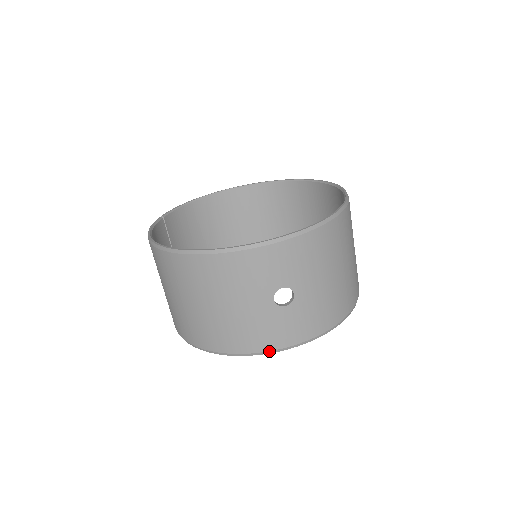
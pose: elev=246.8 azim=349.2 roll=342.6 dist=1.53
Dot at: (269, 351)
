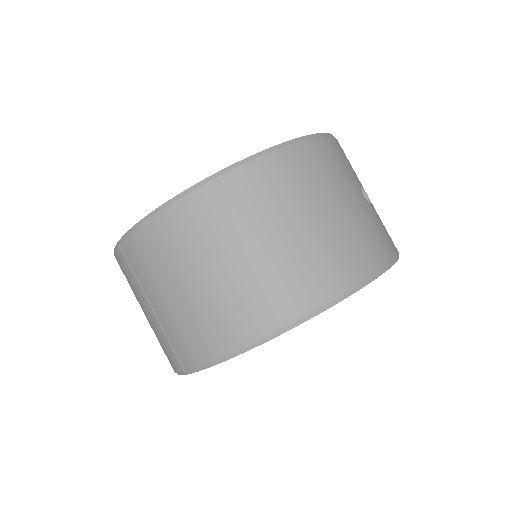
Dot at: (392, 261)
